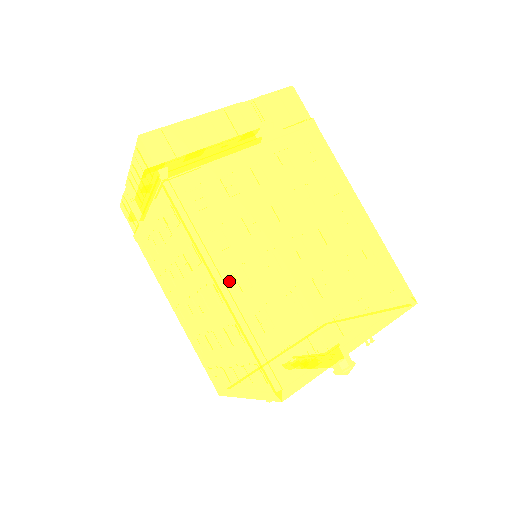
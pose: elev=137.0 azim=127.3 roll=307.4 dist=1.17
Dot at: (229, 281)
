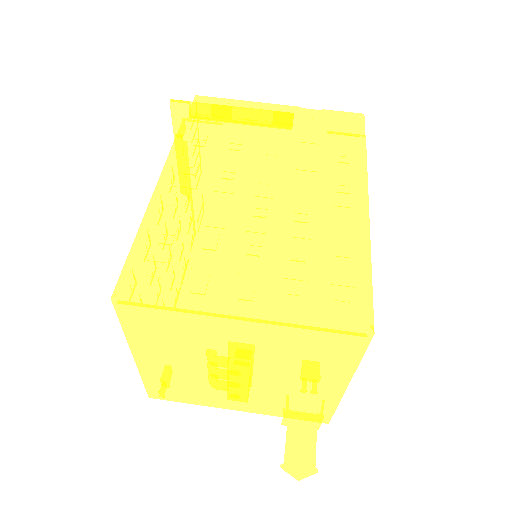
Dot at: (168, 193)
